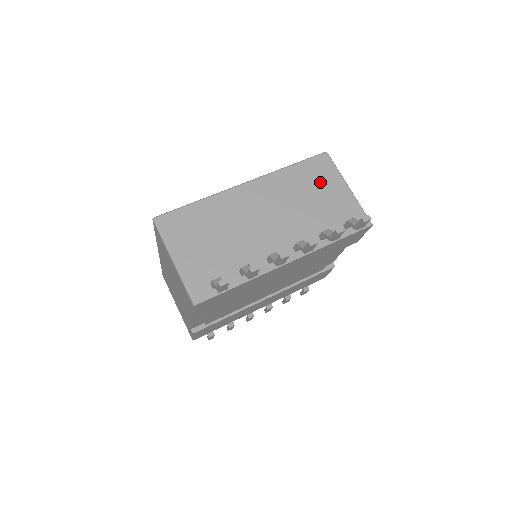
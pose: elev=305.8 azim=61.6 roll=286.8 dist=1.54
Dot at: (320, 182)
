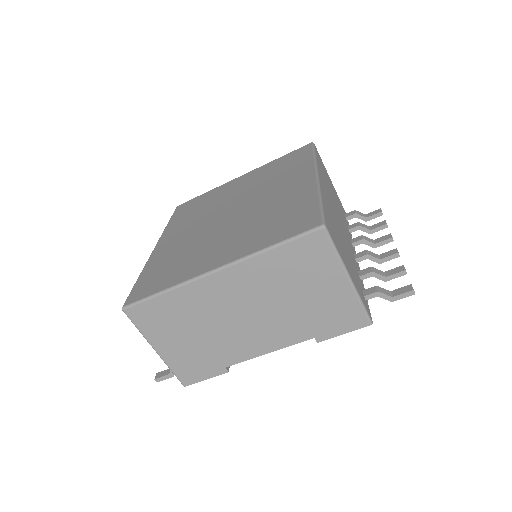
Dot at: (326, 175)
